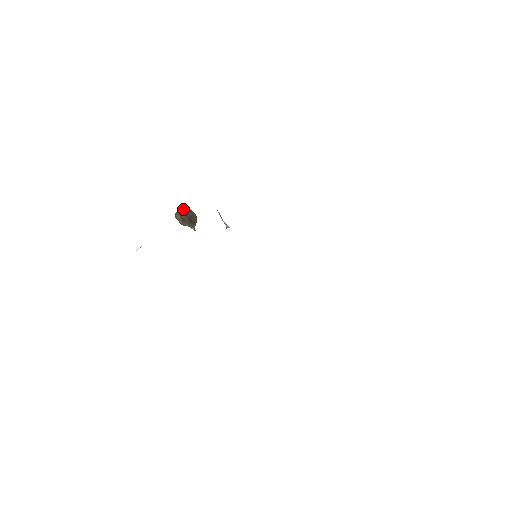
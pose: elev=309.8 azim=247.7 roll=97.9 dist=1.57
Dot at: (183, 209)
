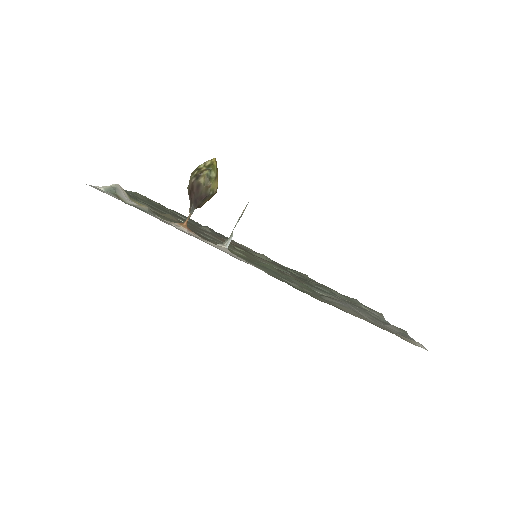
Dot at: (200, 182)
